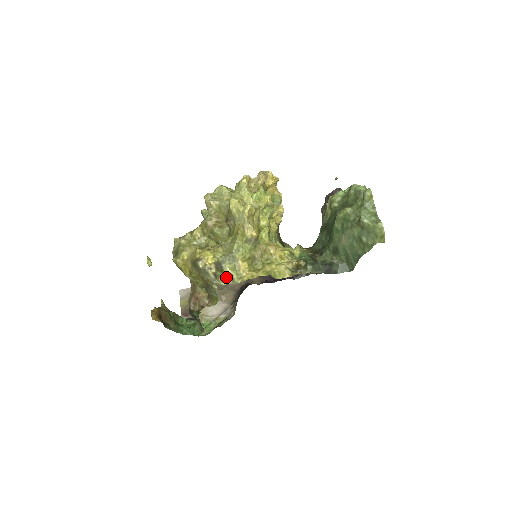
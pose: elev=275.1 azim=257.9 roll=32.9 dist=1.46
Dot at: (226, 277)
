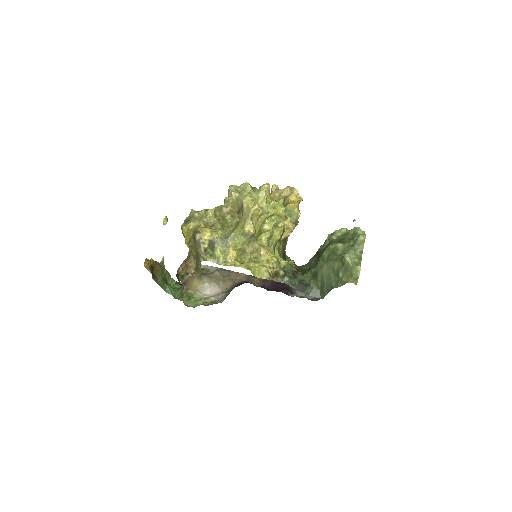
Dot at: (214, 256)
